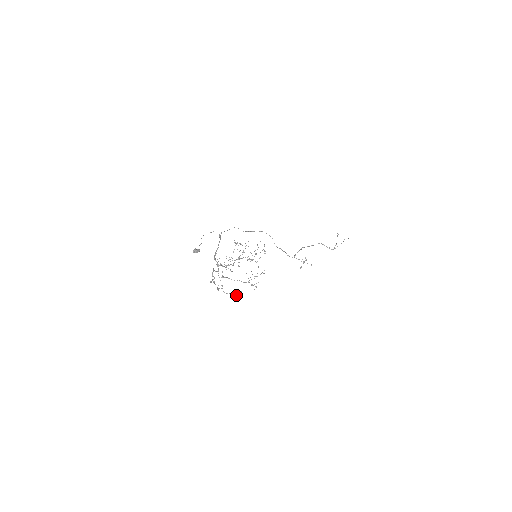
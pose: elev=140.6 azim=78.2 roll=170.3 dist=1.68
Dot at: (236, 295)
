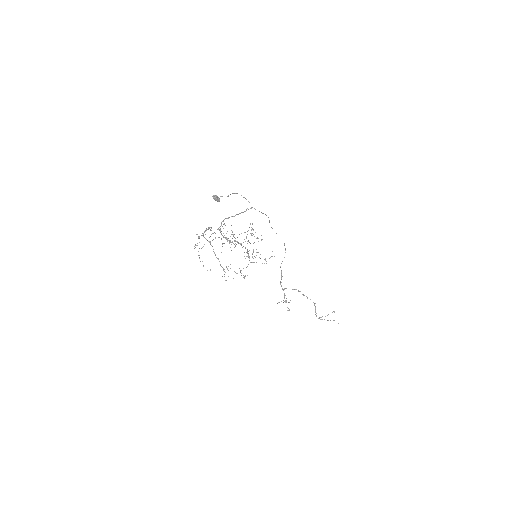
Dot at: occluded
